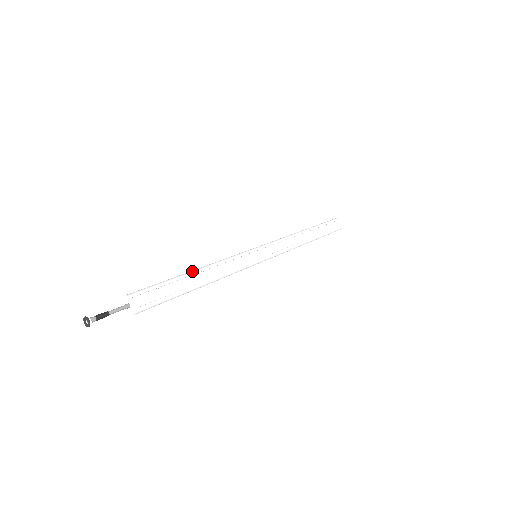
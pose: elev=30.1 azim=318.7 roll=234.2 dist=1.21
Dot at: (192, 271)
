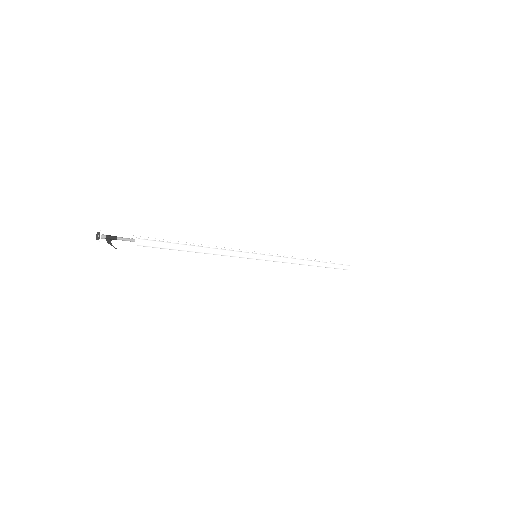
Dot at: (191, 244)
